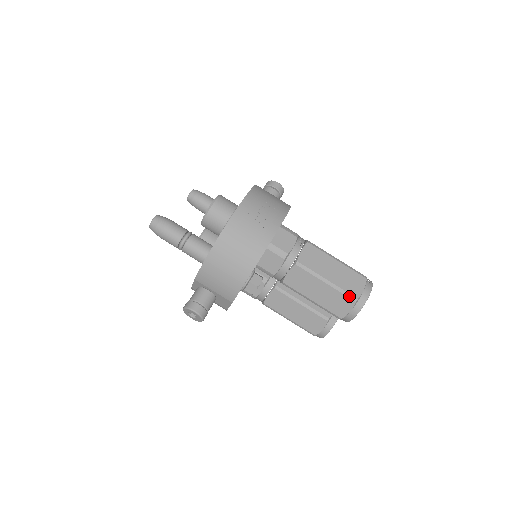
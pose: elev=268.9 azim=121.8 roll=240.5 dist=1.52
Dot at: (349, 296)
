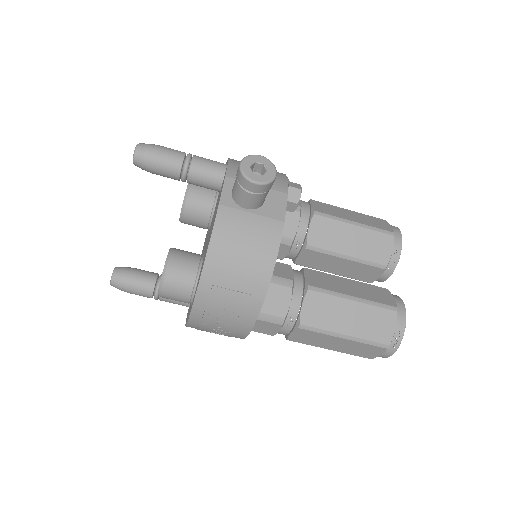
Dot at: (360, 356)
